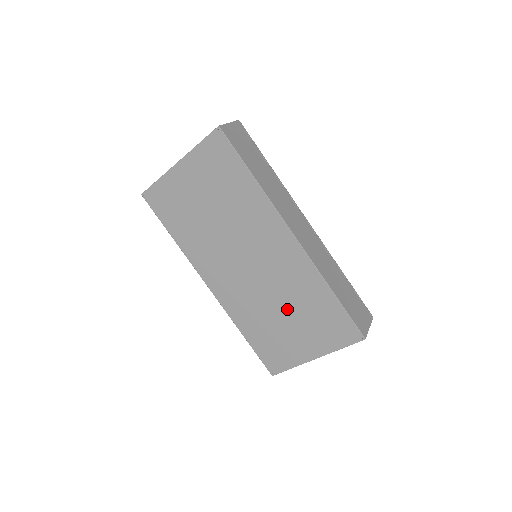
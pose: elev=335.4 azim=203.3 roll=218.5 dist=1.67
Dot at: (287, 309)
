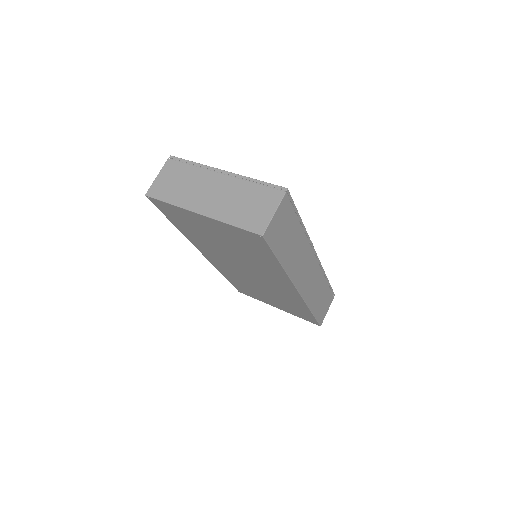
Dot at: (269, 294)
